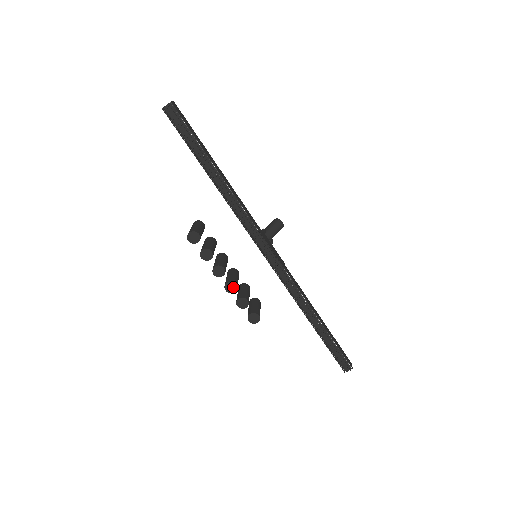
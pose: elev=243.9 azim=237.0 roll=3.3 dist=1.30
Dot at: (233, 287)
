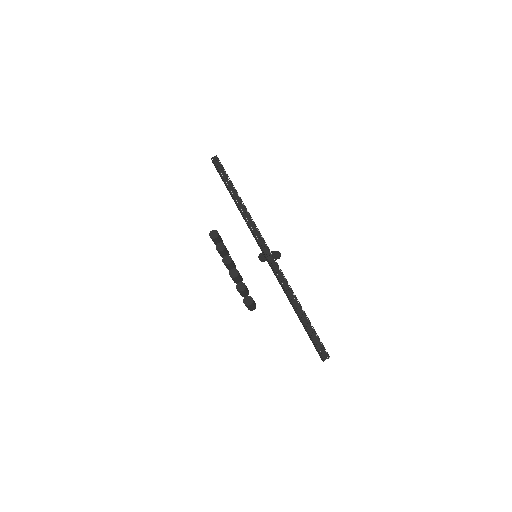
Dot at: (236, 273)
